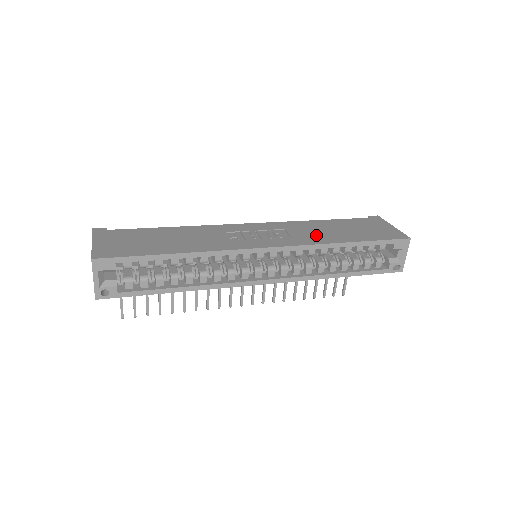
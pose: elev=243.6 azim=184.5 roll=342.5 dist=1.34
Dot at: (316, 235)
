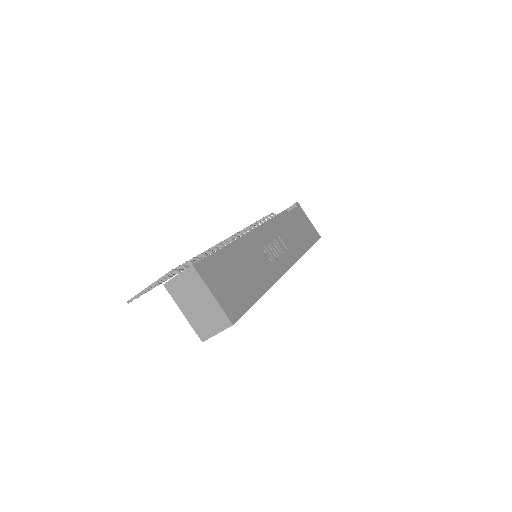
Dot at: (294, 243)
